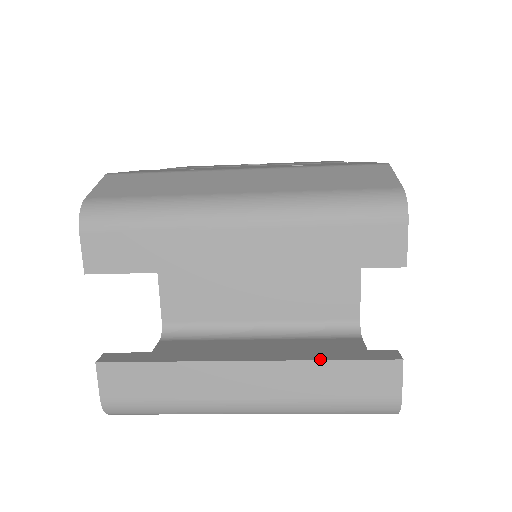
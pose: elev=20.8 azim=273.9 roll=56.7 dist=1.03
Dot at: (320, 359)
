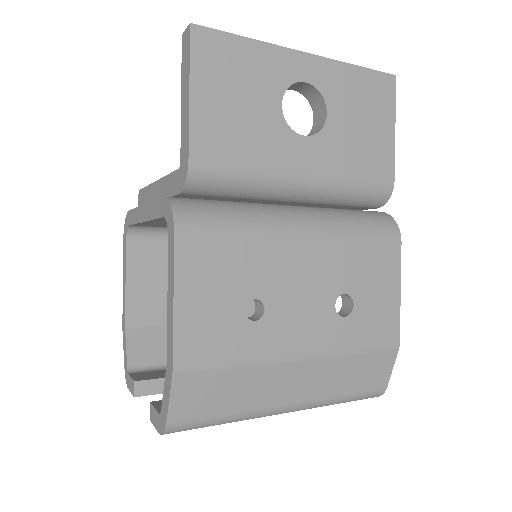
Dot at: occluded
